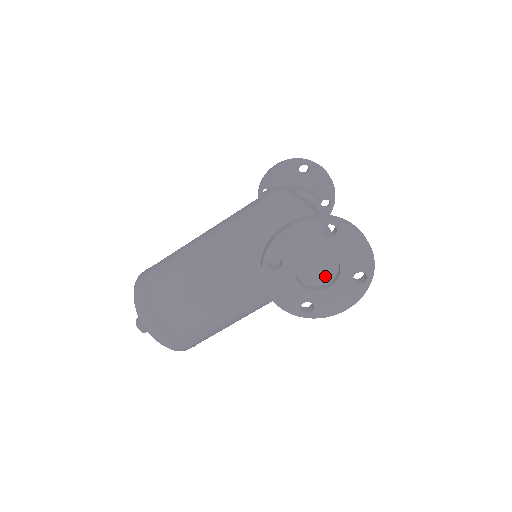
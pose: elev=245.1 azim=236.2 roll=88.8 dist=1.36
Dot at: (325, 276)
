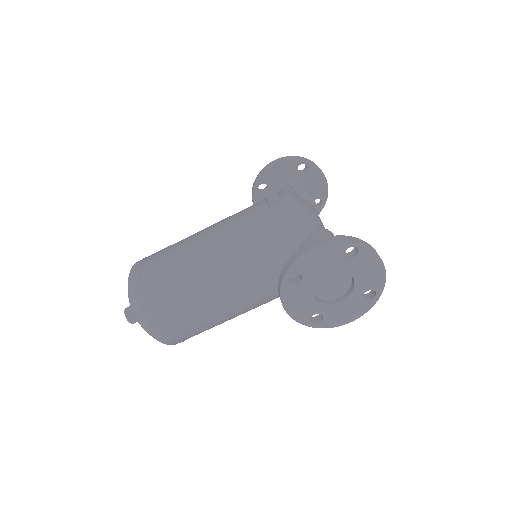
Dot at: (337, 291)
